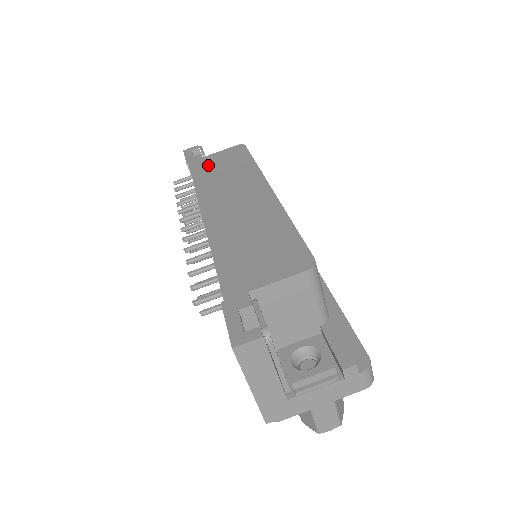
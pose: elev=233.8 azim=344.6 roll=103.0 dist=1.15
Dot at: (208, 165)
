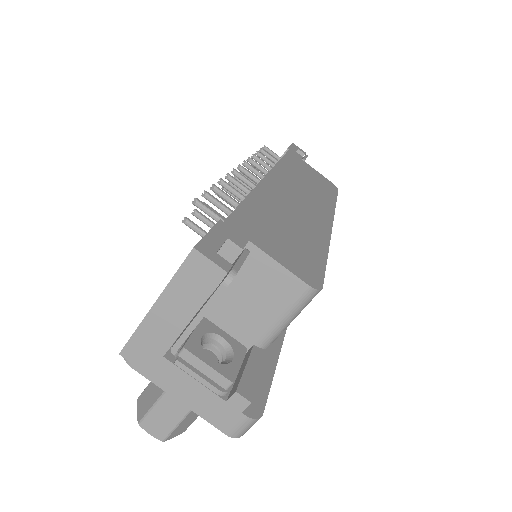
Dot at: (301, 166)
